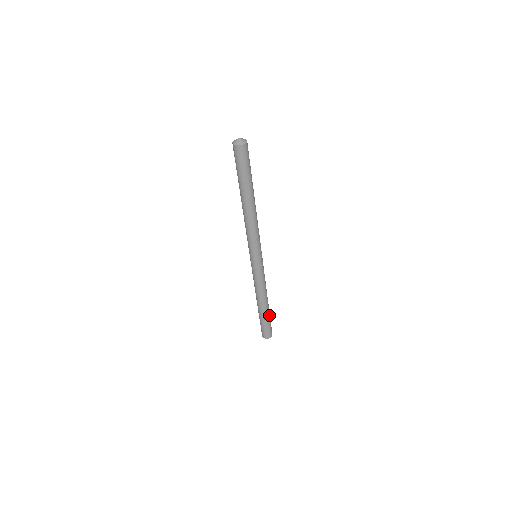
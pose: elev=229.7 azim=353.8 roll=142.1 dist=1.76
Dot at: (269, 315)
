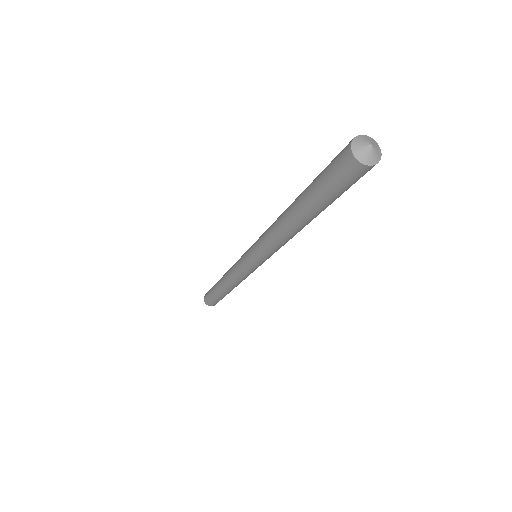
Dot at: occluded
